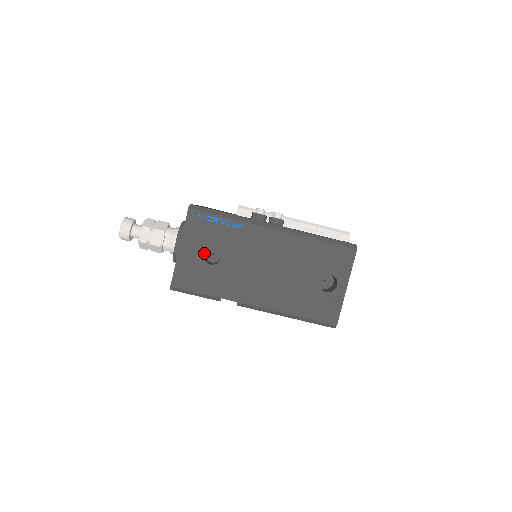
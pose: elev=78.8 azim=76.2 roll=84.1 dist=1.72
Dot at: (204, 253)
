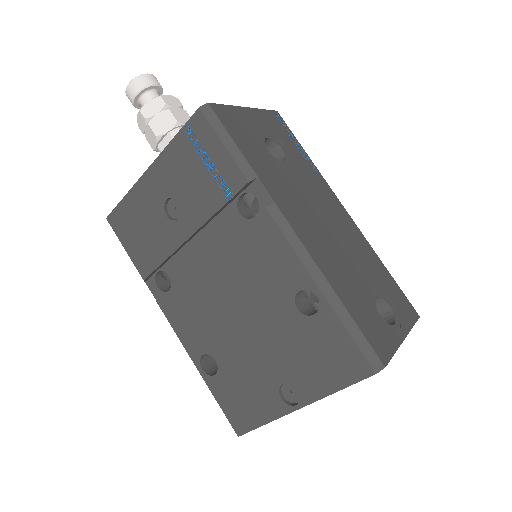
Dot at: occluded
